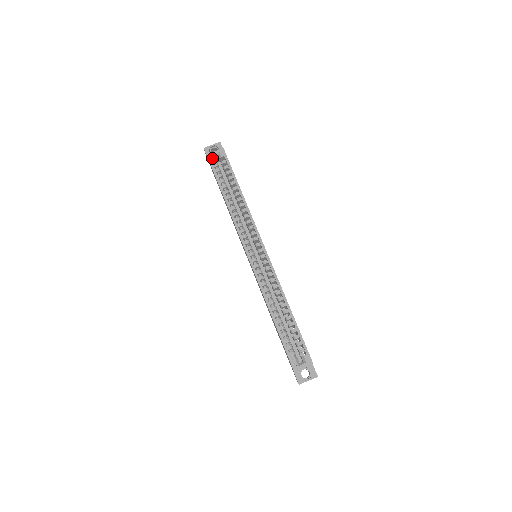
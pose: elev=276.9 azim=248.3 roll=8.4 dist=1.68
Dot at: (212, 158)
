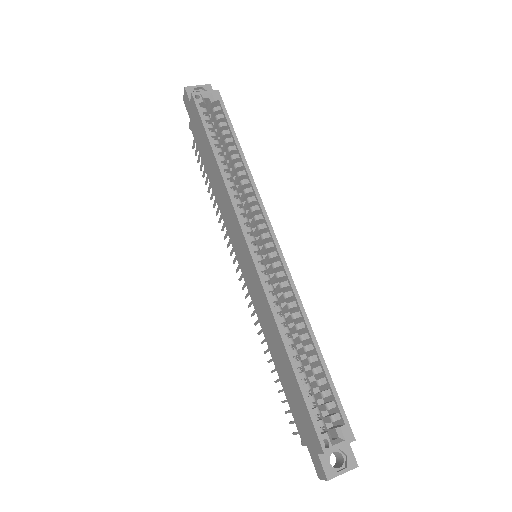
Dot at: (200, 99)
